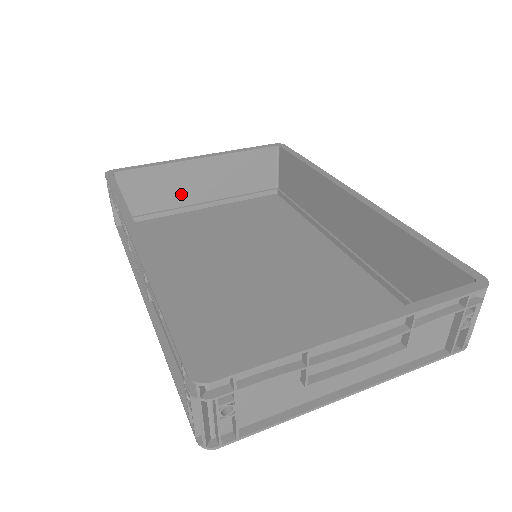
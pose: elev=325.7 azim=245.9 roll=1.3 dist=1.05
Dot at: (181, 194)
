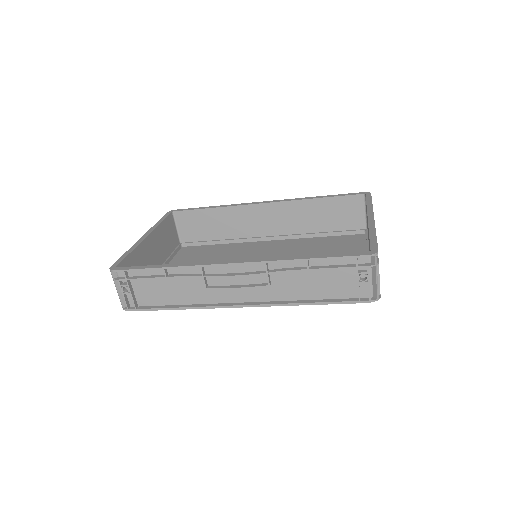
Dot at: occluded
